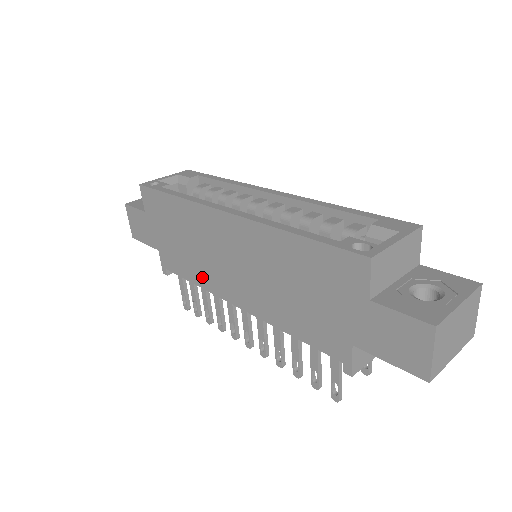
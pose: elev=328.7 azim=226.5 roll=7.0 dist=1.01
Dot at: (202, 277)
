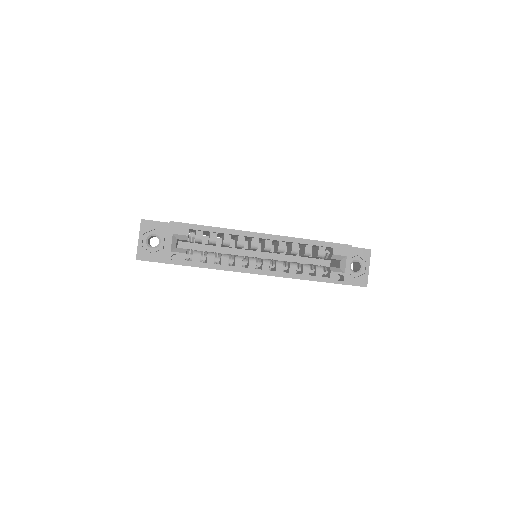
Dot at: occluded
